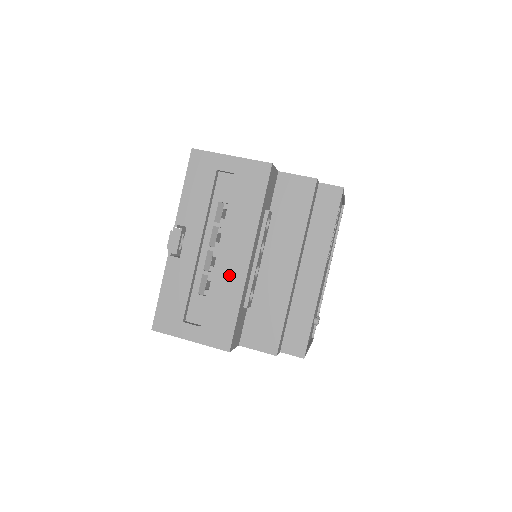
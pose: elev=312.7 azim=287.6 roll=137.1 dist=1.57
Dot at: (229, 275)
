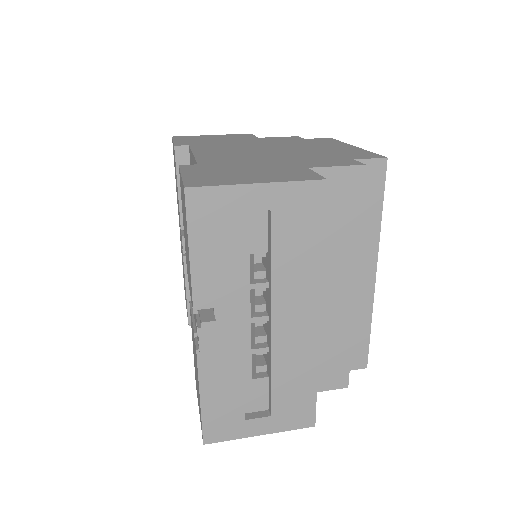
Dot at: (295, 347)
